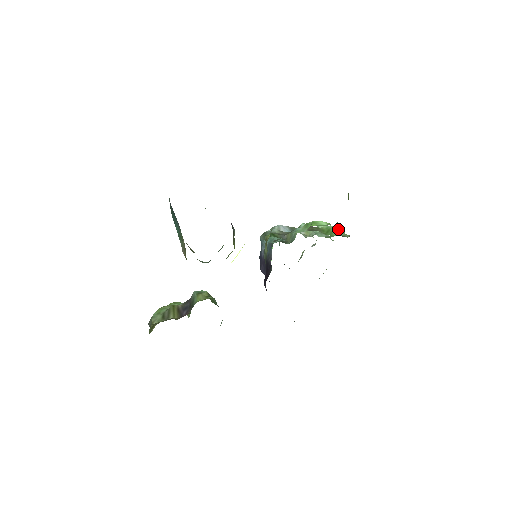
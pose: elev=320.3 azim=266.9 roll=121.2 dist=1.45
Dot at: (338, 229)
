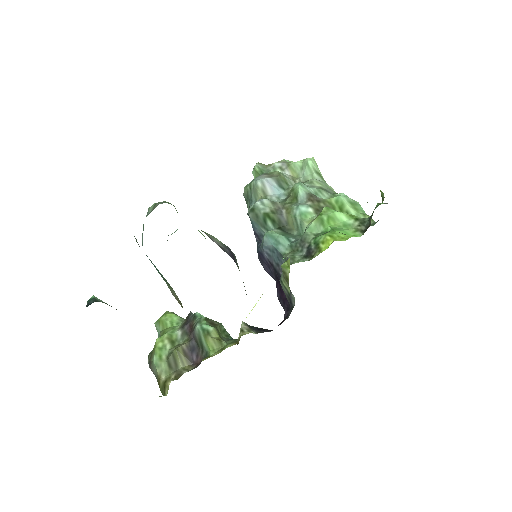
Dot at: (351, 200)
